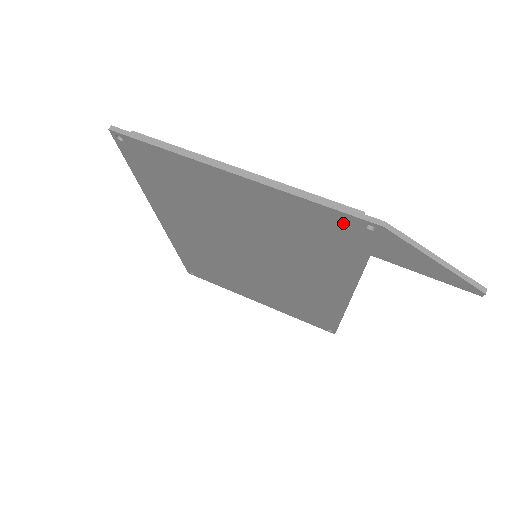
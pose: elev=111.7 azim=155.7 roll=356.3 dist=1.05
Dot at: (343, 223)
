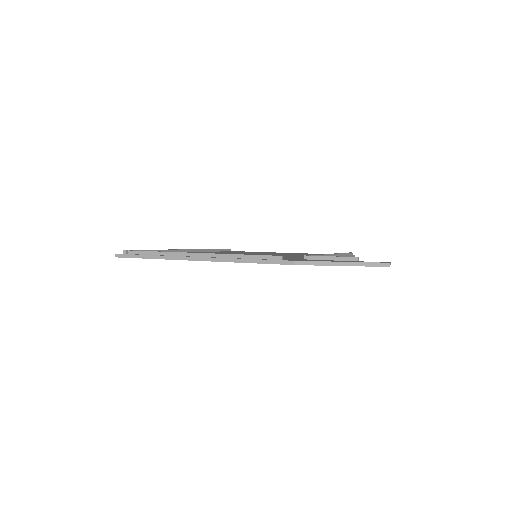
Dot at: occluded
